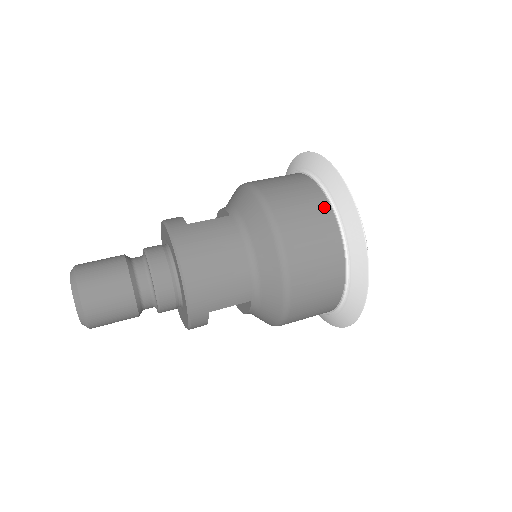
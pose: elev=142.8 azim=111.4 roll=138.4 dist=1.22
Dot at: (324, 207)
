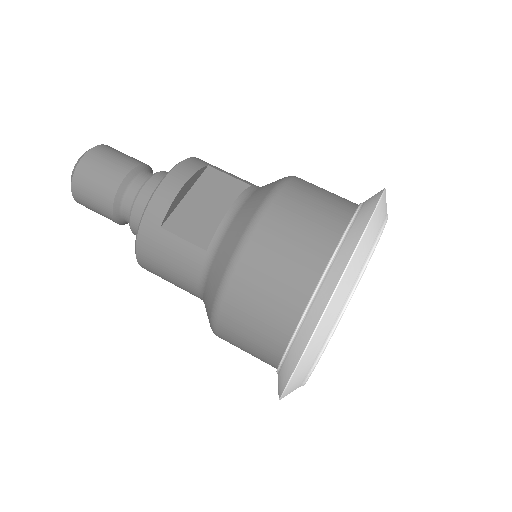
Dot at: (277, 346)
